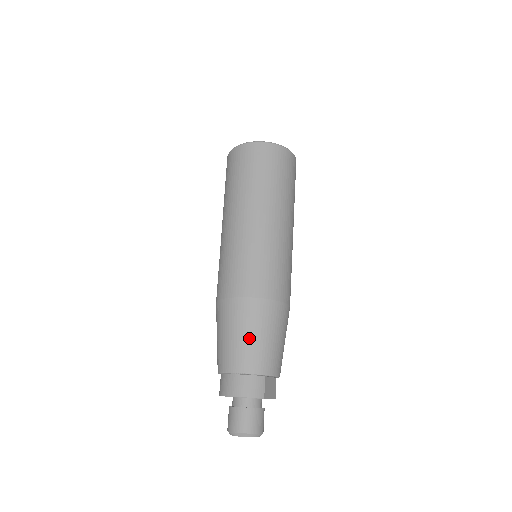
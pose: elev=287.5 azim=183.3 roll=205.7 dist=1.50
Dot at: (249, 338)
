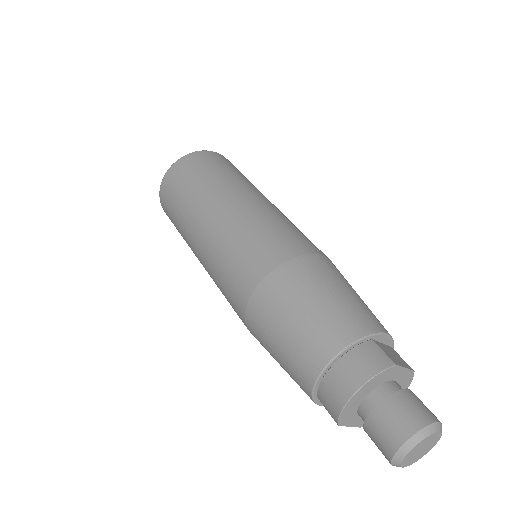
Dot at: (310, 308)
